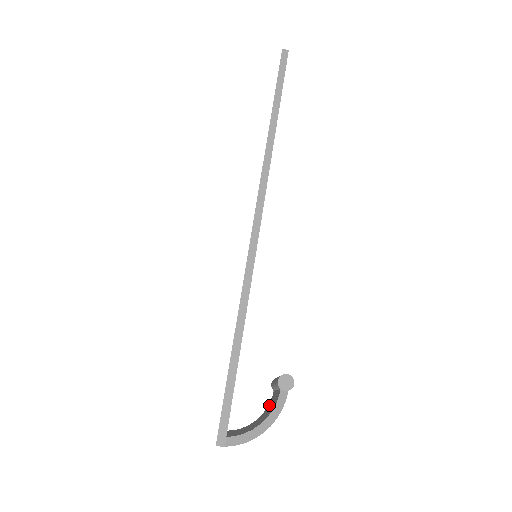
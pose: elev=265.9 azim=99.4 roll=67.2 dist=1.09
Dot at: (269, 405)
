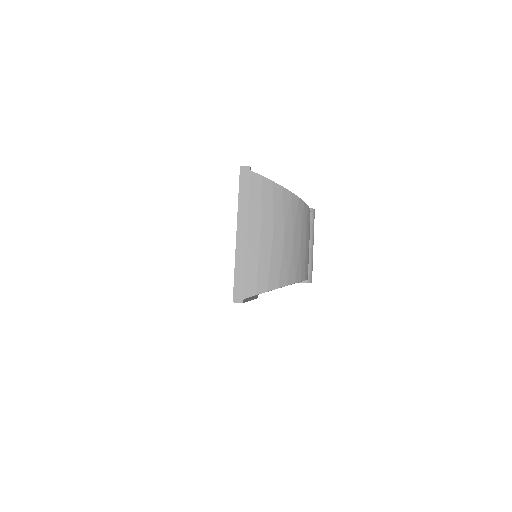
Dot at: occluded
